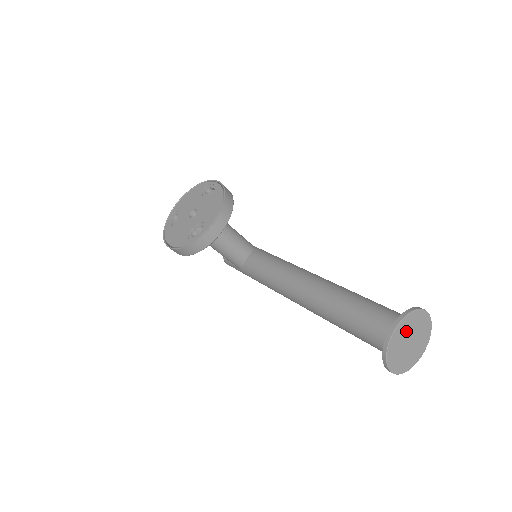
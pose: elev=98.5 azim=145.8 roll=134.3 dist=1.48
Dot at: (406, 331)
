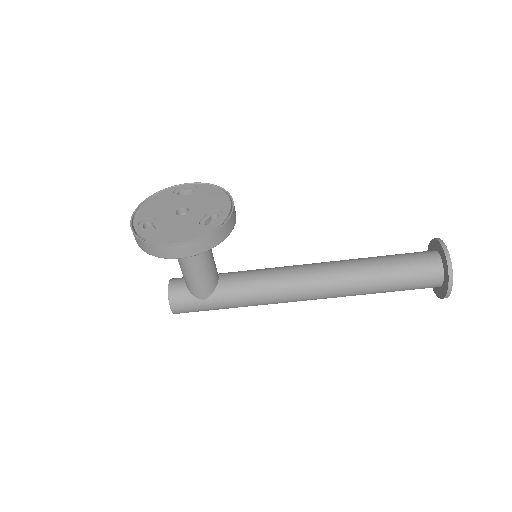
Dot at: occluded
